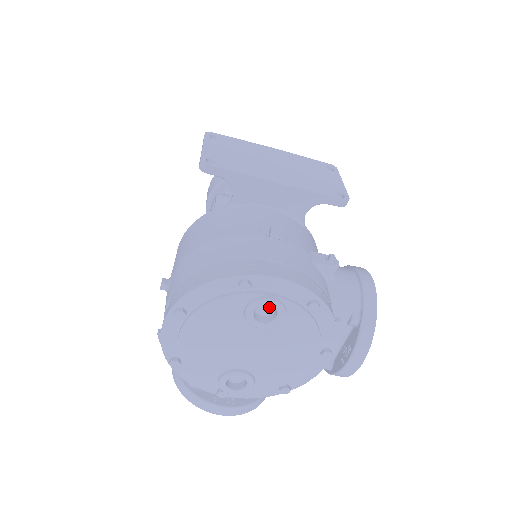
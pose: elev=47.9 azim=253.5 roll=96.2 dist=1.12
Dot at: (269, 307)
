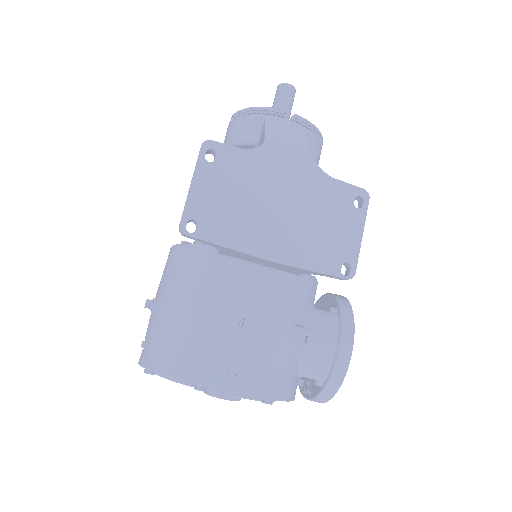
Dot at: occluded
